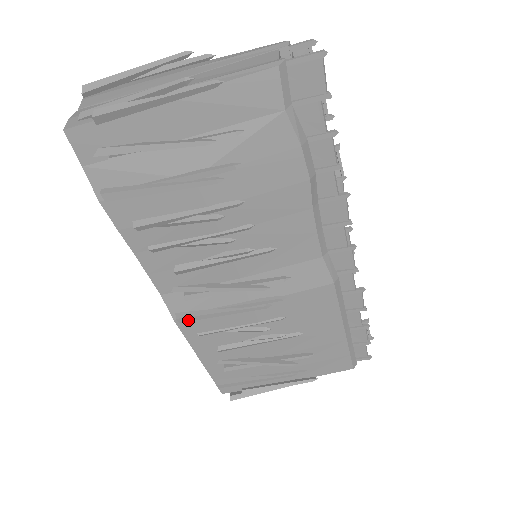
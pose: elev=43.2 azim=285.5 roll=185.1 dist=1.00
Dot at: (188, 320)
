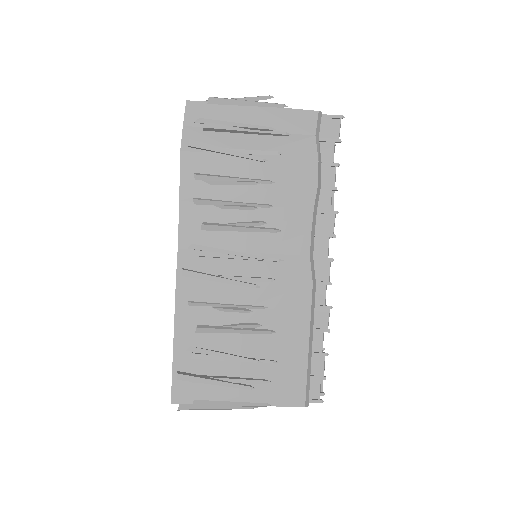
Dot at: (190, 275)
